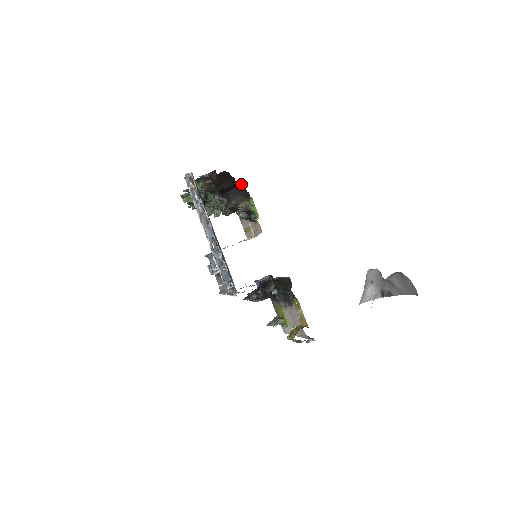
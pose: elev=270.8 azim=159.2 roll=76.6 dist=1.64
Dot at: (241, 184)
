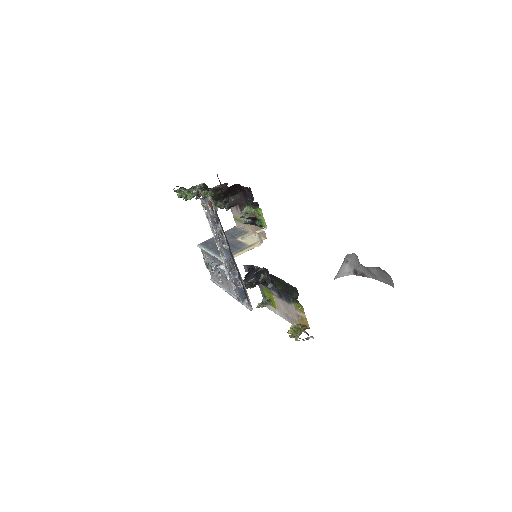
Dot at: (246, 188)
